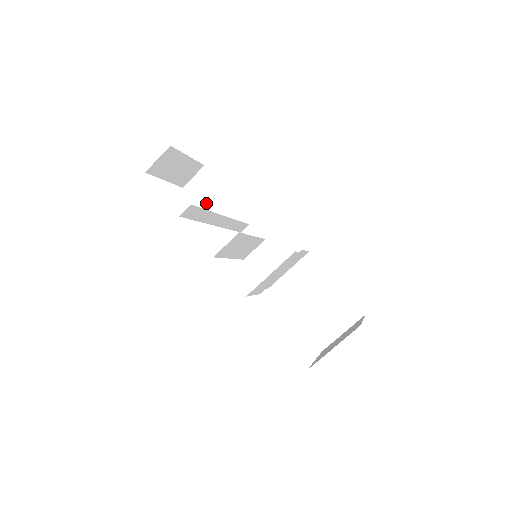
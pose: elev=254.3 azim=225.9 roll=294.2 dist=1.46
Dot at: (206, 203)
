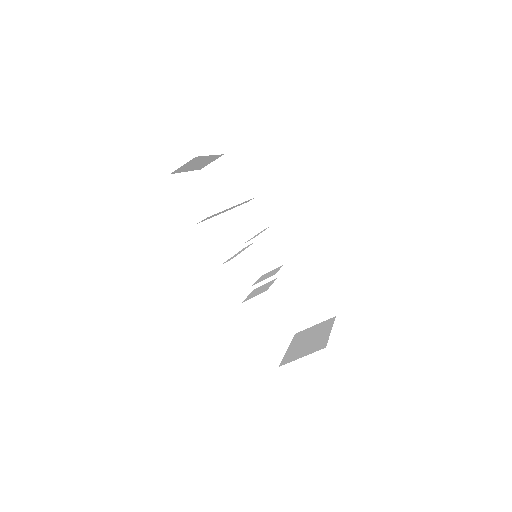
Dot at: (220, 190)
